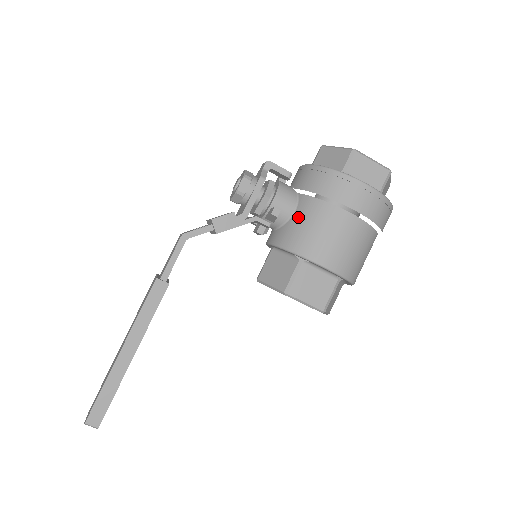
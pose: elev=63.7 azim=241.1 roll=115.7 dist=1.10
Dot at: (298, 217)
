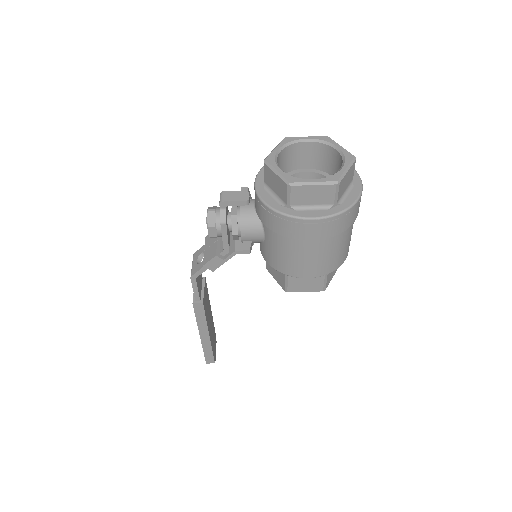
Dot at: (268, 244)
